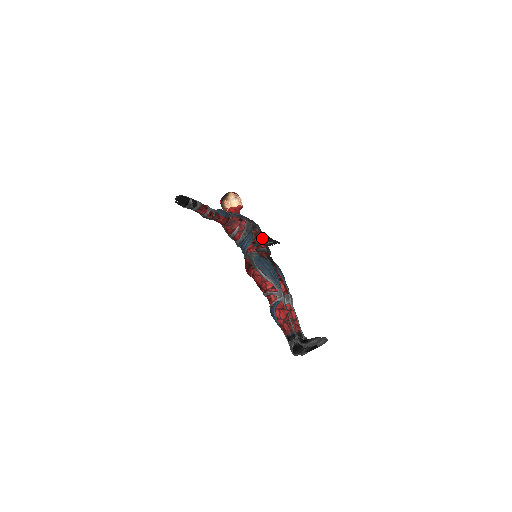
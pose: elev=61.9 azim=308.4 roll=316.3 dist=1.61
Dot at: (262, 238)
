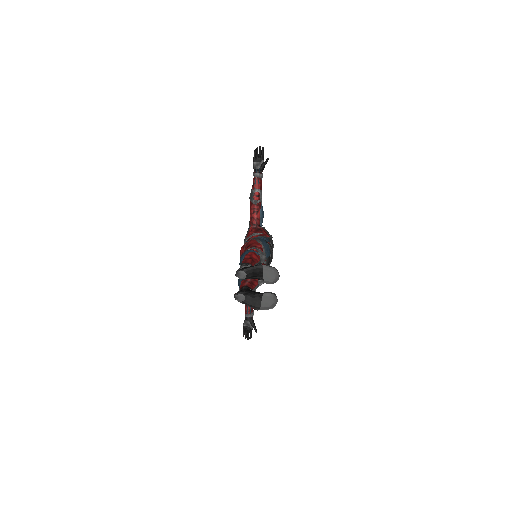
Dot at: occluded
